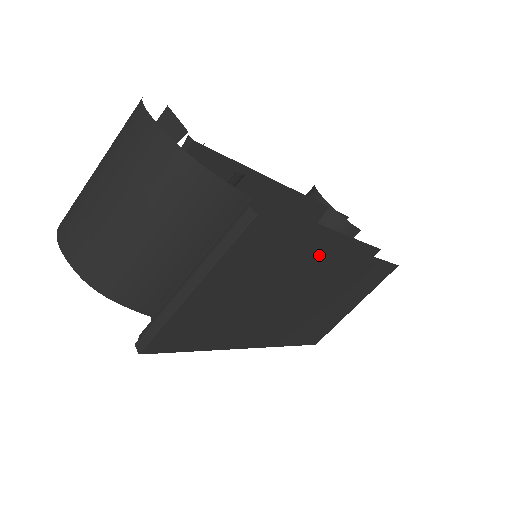
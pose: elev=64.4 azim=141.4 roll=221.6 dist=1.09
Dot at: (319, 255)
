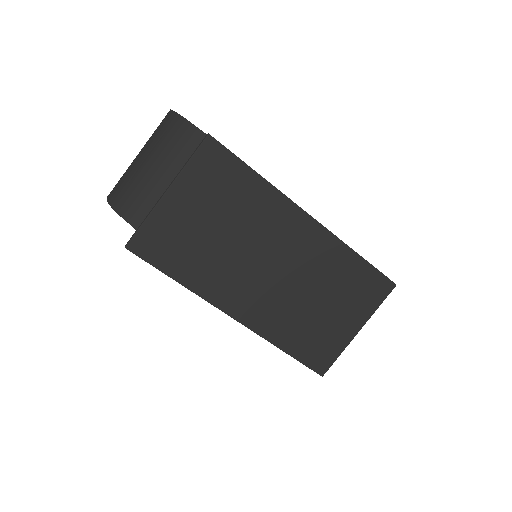
Dot at: (280, 211)
